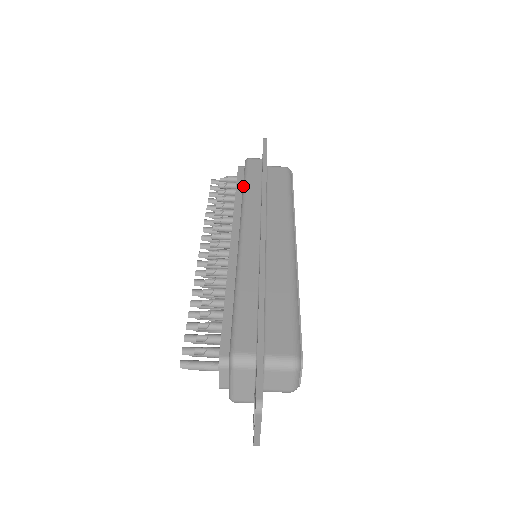
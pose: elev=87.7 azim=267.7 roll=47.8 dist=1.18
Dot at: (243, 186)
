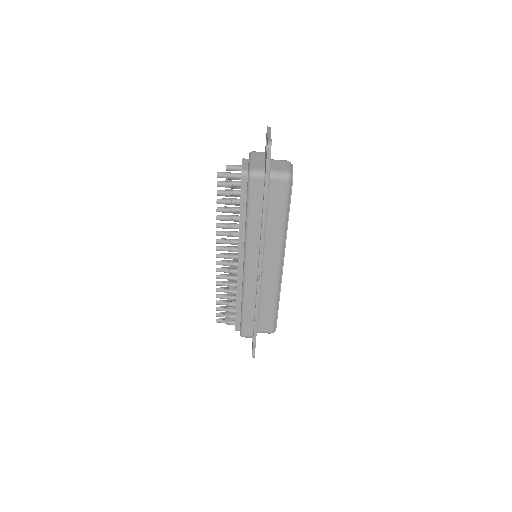
Dot at: (246, 214)
